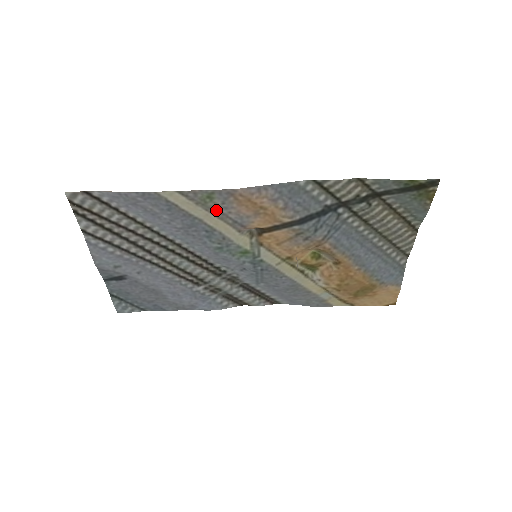
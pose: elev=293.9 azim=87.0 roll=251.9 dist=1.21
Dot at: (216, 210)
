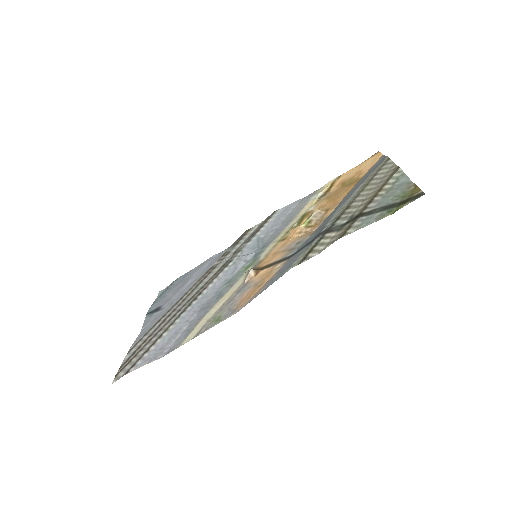
Dot at: (223, 308)
